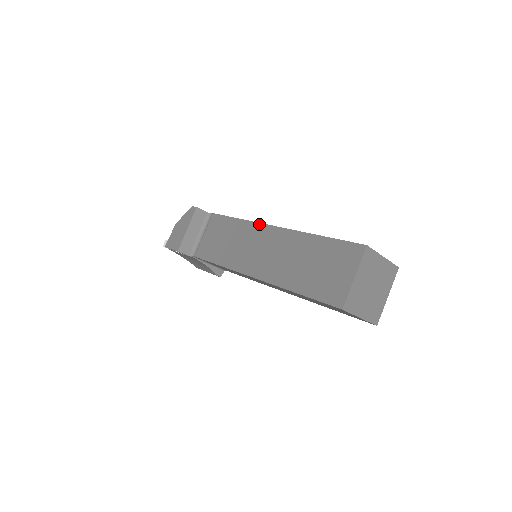
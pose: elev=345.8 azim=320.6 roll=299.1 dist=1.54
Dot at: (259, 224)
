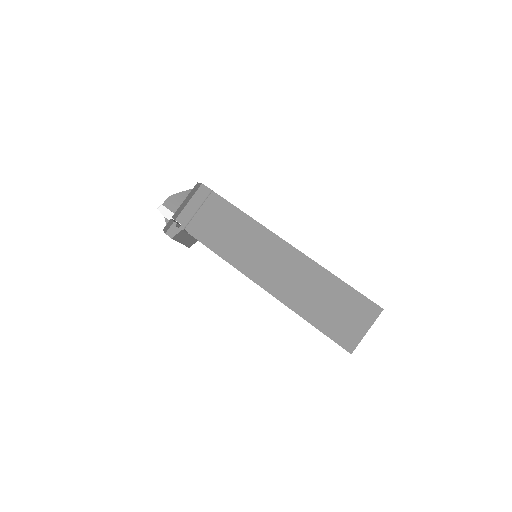
Dot at: occluded
